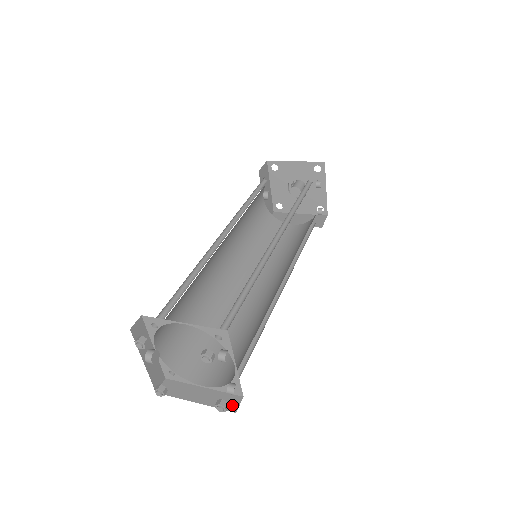
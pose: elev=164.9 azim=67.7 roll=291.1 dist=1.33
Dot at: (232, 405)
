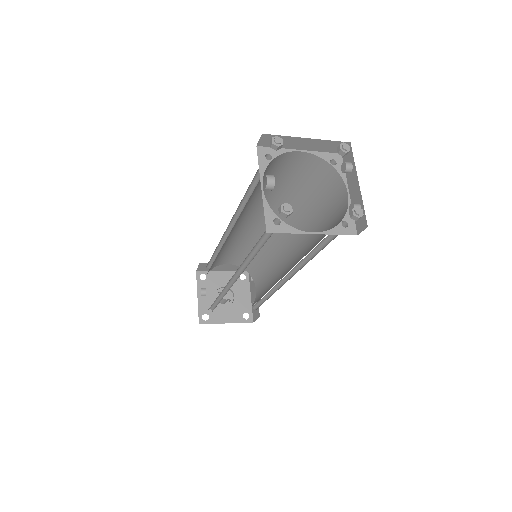
Dot at: occluded
